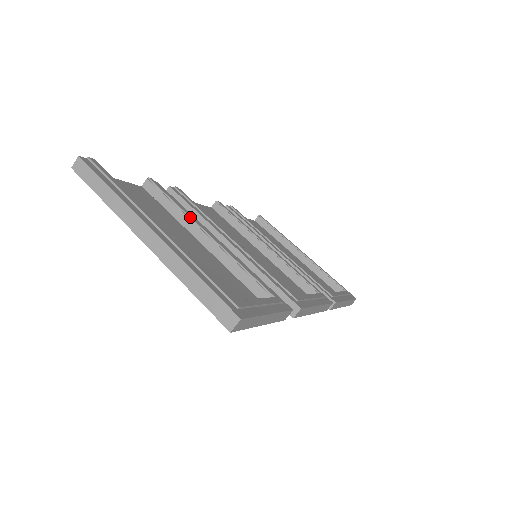
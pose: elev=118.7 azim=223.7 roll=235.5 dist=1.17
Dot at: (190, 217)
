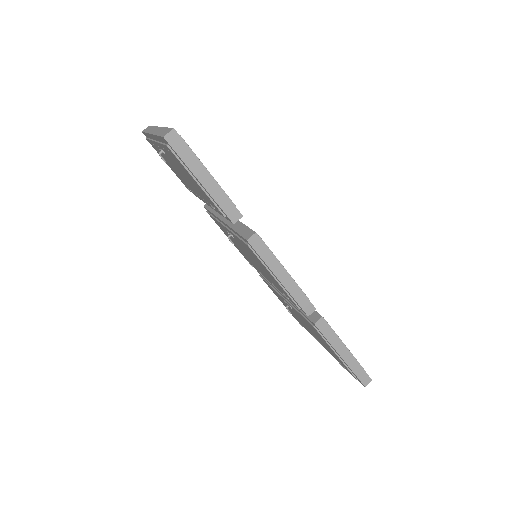
Dot at: occluded
